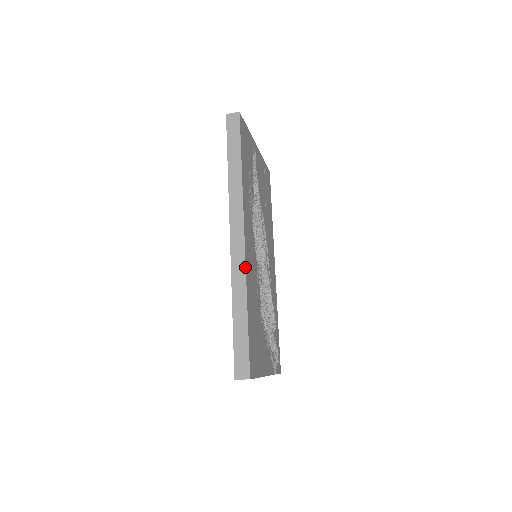
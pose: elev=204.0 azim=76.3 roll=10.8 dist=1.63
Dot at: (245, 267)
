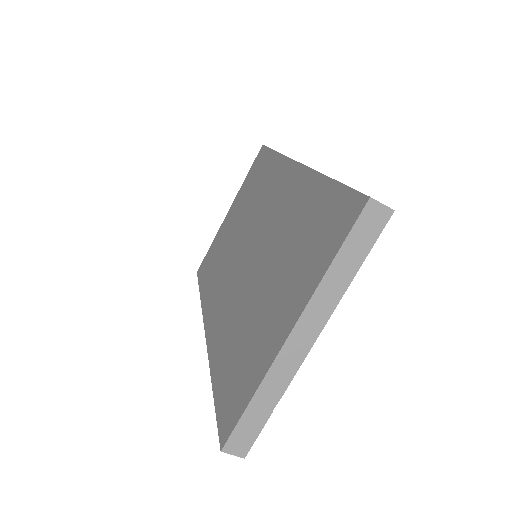
Dot at: occluded
